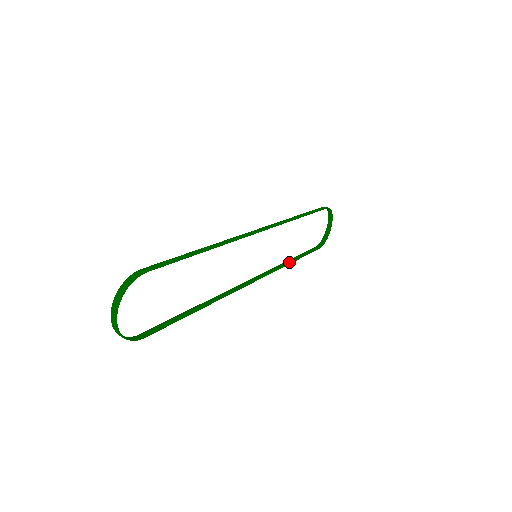
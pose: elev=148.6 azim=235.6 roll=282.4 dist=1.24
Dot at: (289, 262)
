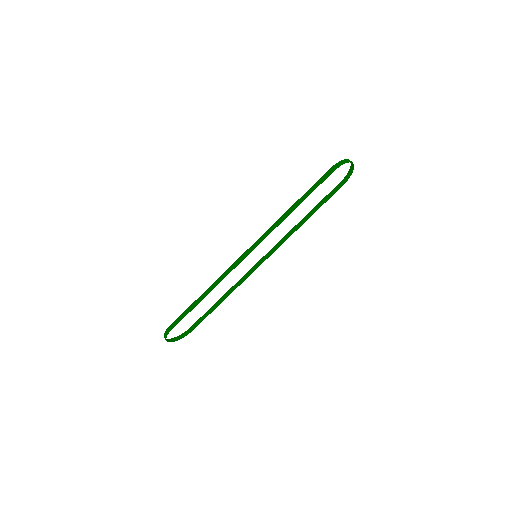
Dot at: (301, 224)
